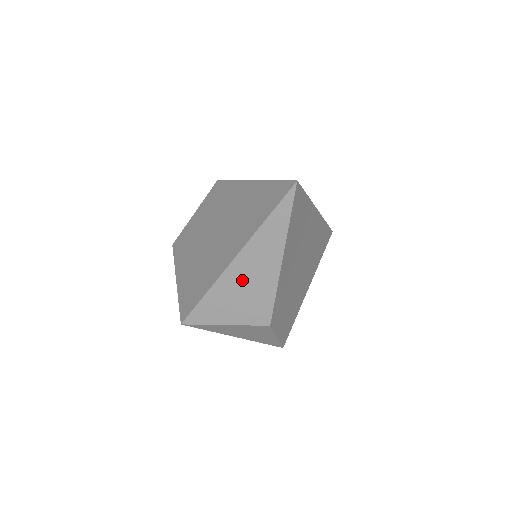
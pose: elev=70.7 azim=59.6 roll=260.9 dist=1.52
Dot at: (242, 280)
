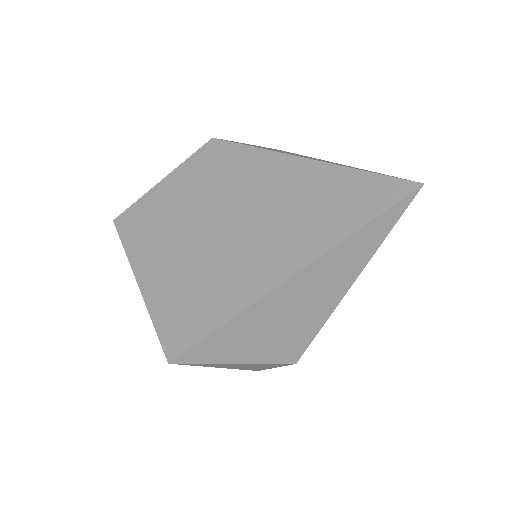
Dot at: (287, 307)
